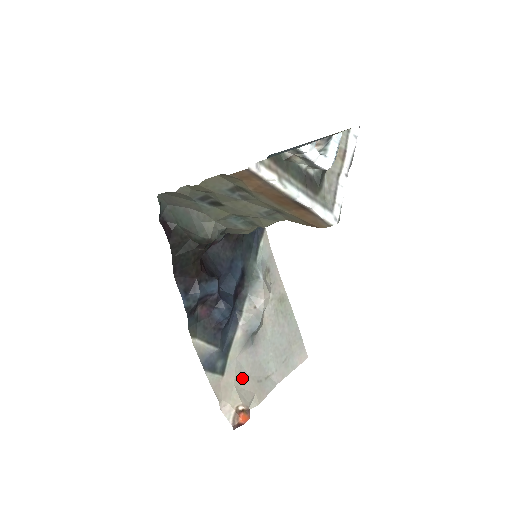
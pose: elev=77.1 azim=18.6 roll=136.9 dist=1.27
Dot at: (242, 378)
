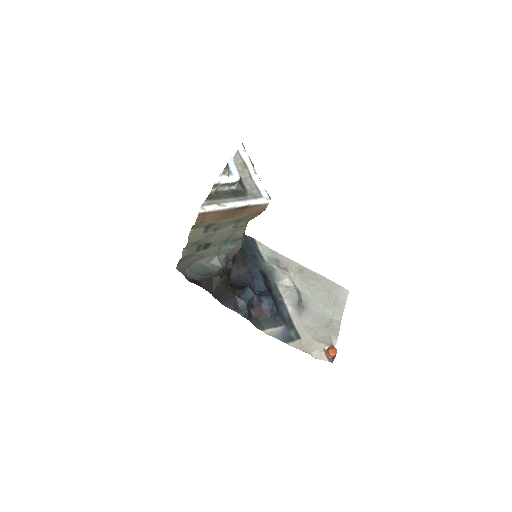
Dot at: (314, 332)
